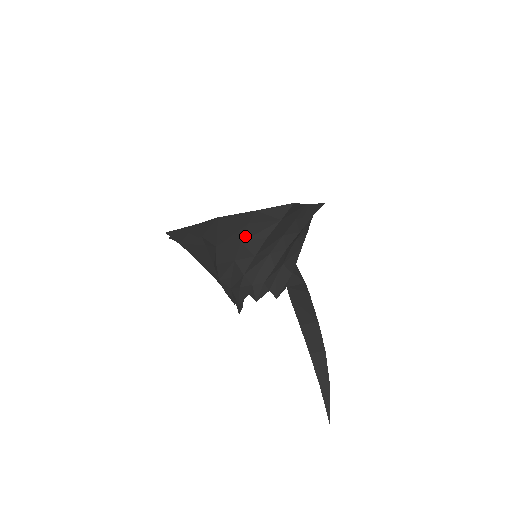
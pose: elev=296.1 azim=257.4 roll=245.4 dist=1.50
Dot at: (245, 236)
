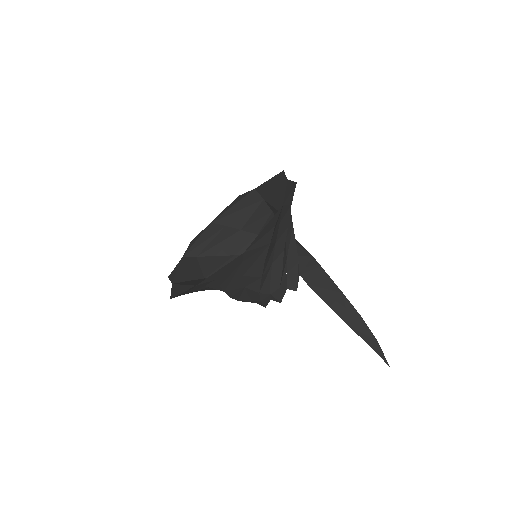
Dot at: (244, 270)
